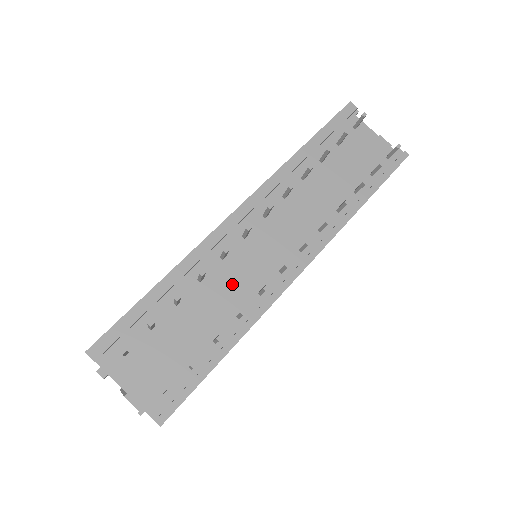
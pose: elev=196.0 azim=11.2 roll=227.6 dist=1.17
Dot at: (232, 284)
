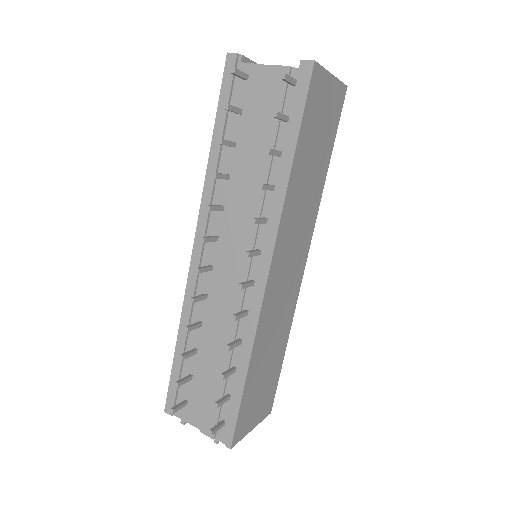
Dot at: (223, 316)
